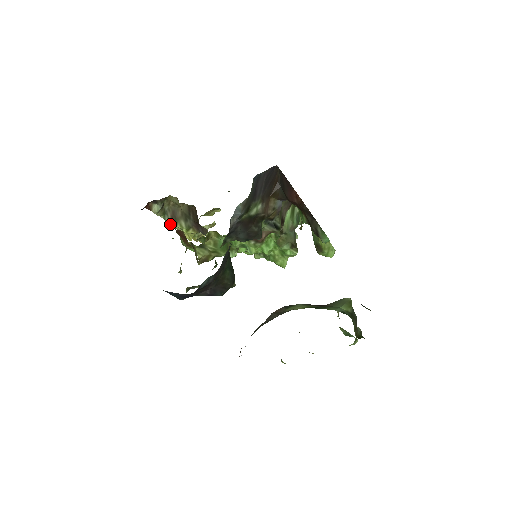
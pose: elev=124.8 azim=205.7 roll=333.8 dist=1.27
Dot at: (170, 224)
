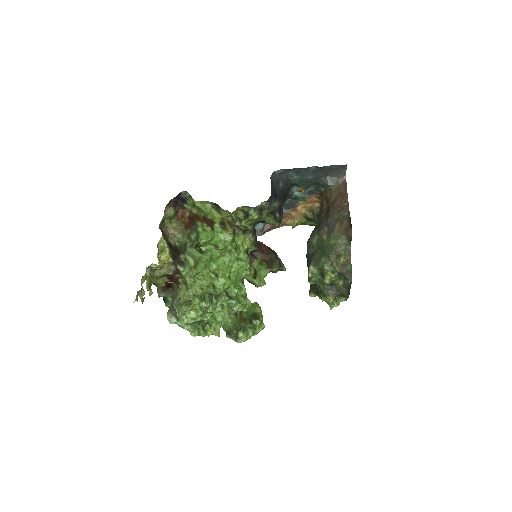
Dot at: (162, 234)
